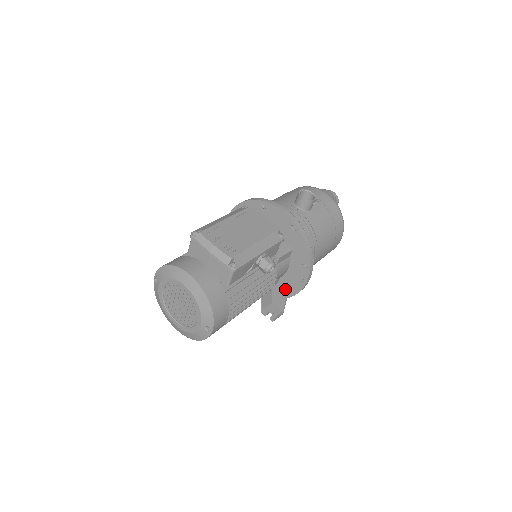
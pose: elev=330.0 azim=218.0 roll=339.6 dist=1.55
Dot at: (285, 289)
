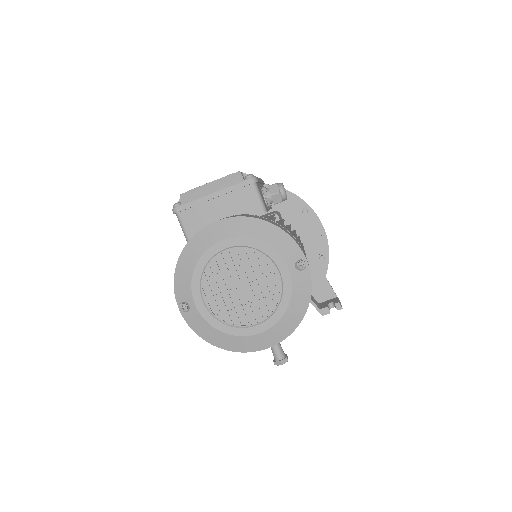
Dot at: (314, 267)
